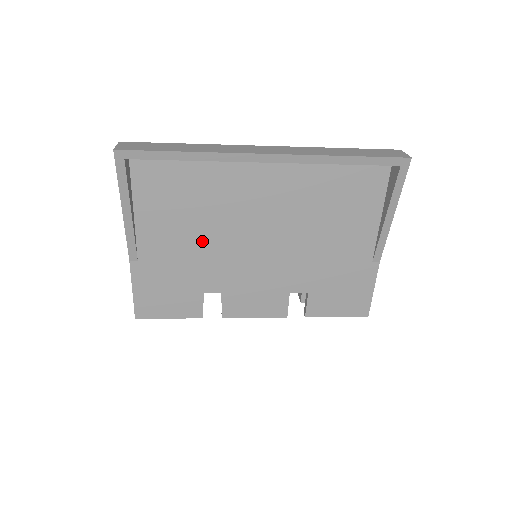
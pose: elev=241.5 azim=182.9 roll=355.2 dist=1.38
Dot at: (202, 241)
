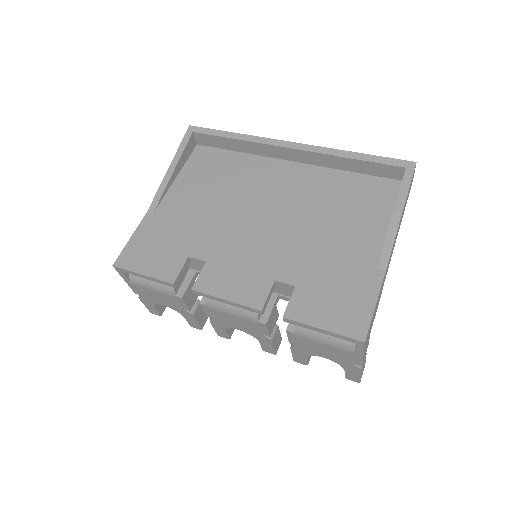
Dot at: (214, 210)
